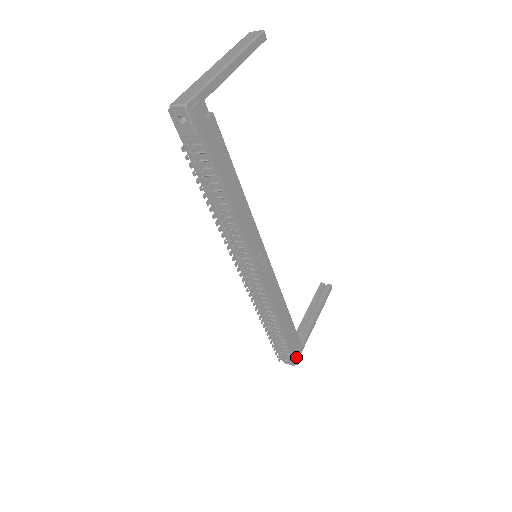
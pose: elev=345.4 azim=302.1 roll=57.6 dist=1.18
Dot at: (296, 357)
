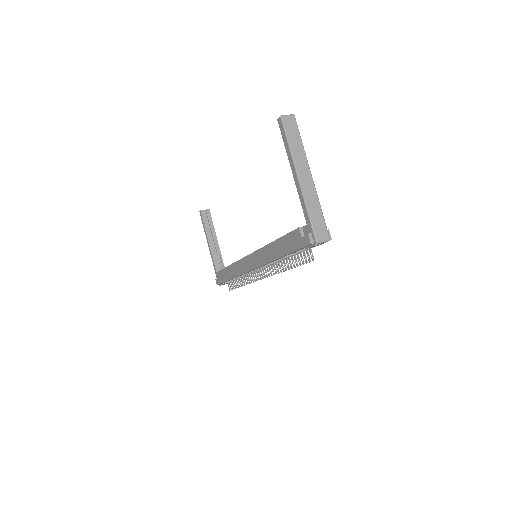
Dot at: occluded
